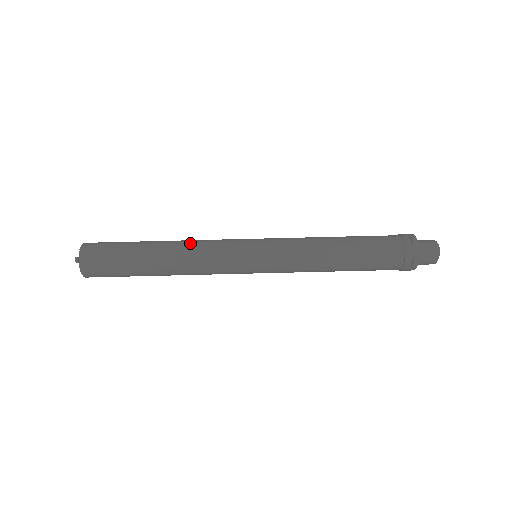
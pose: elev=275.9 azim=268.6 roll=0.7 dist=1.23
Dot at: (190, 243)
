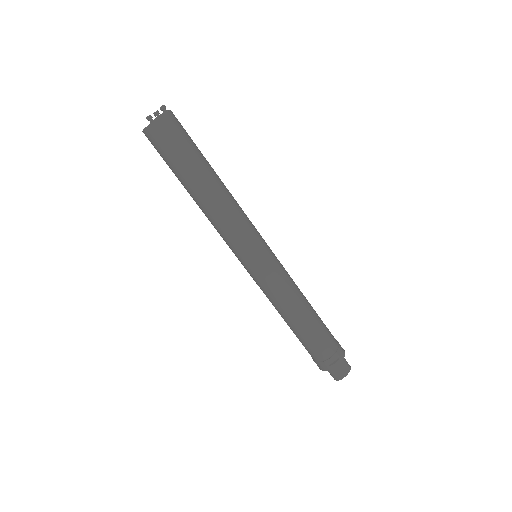
Dot at: (223, 210)
